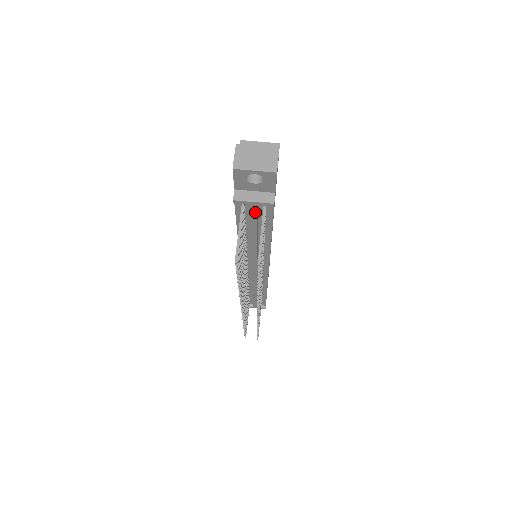
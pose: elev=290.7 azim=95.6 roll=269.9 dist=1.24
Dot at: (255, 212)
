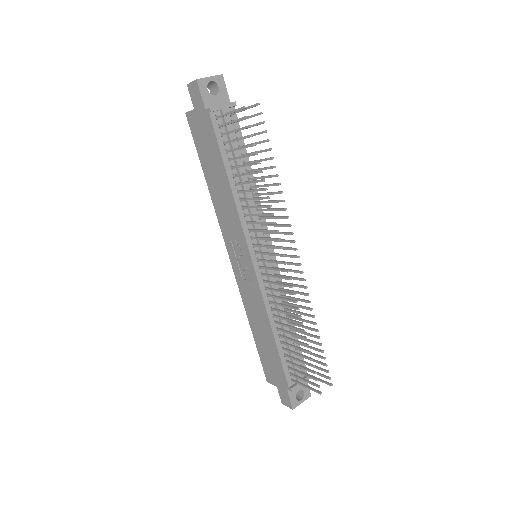
Dot at: occluded
